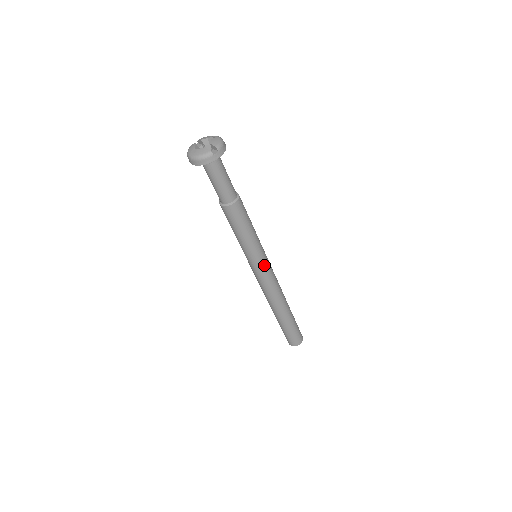
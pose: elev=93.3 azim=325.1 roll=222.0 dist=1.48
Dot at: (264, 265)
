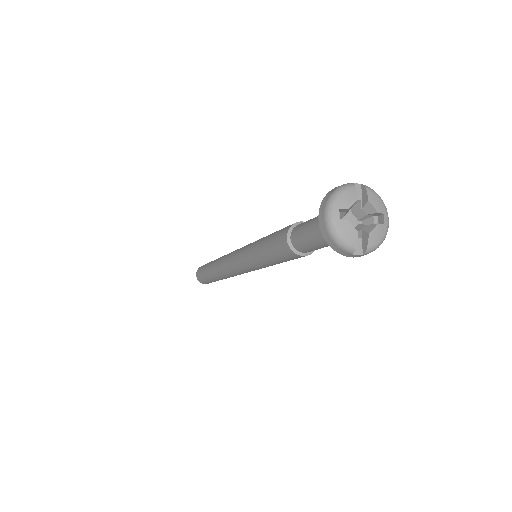
Dot at: (252, 270)
